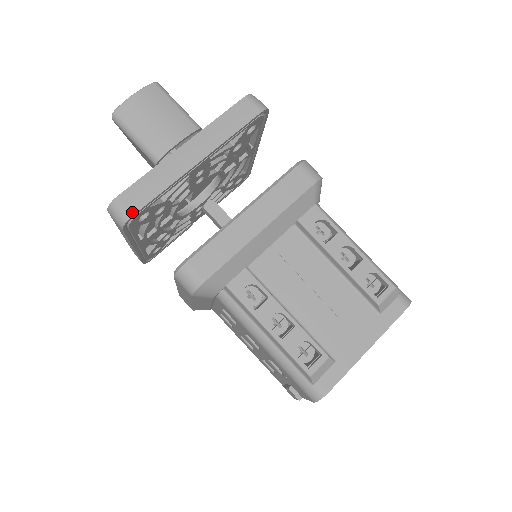
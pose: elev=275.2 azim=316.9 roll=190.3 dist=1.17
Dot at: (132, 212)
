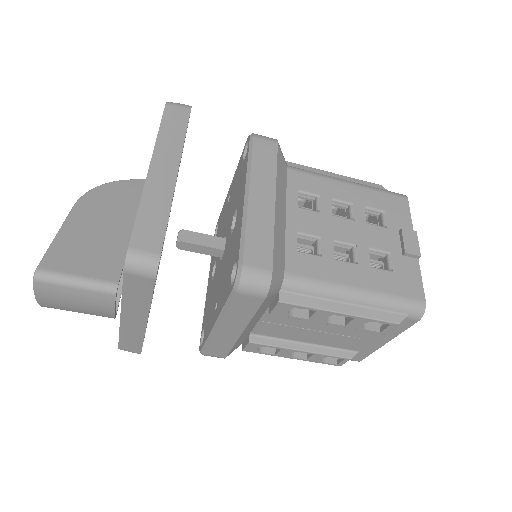
Dot at: (138, 353)
